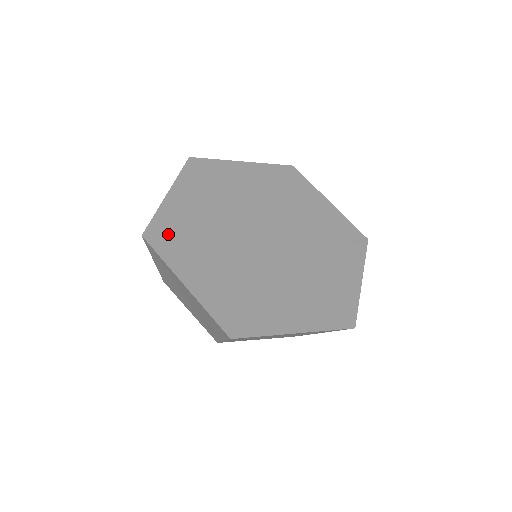
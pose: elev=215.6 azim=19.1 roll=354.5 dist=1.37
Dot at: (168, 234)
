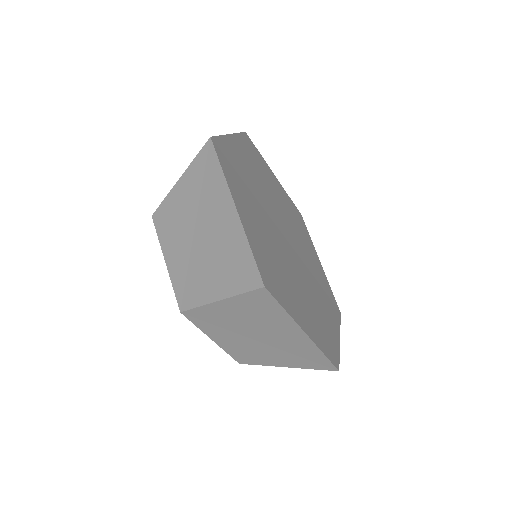
Dot at: (228, 159)
